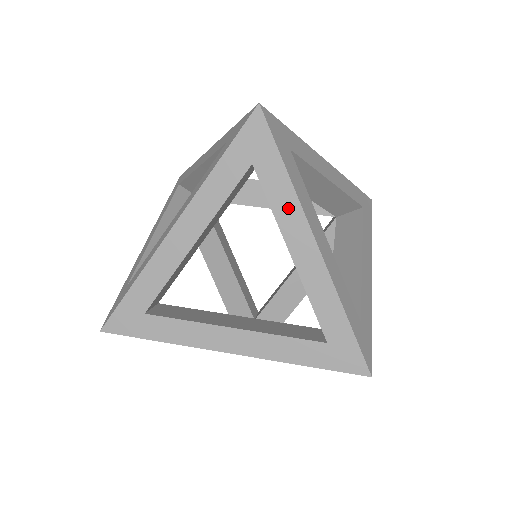
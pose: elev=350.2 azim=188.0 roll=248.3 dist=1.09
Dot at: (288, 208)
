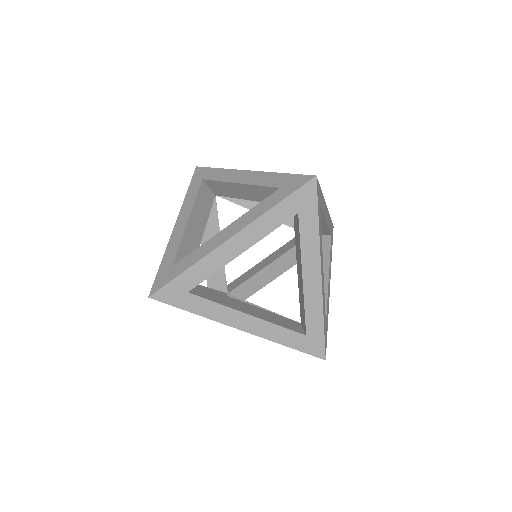
Dot at: (311, 247)
